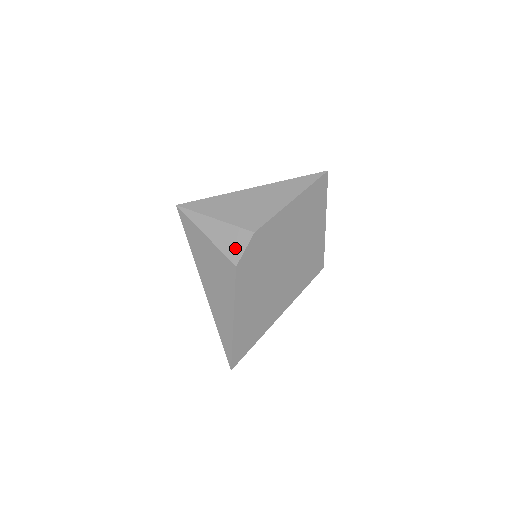
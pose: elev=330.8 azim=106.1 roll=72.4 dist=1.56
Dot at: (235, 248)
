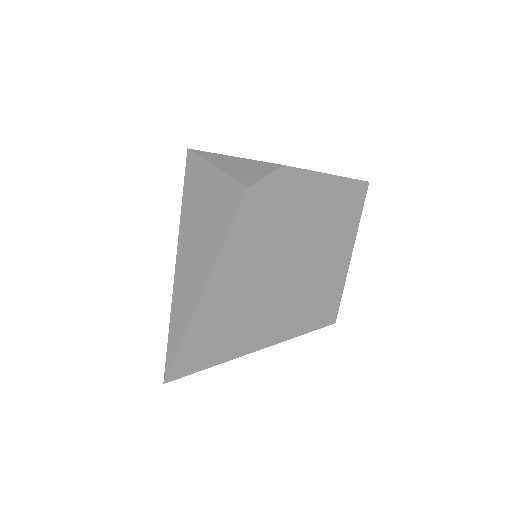
Dot at: (252, 174)
